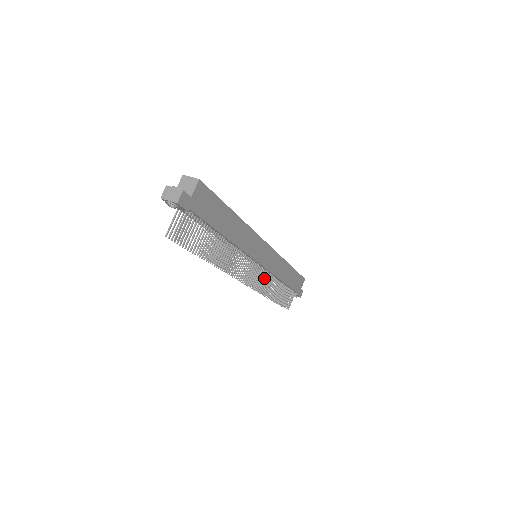
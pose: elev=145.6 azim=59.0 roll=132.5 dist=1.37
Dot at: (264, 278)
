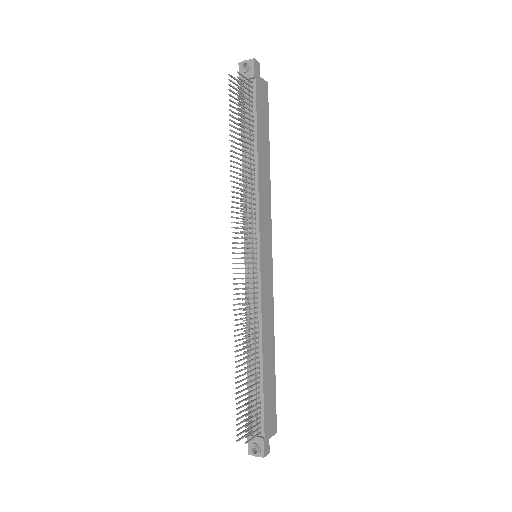
Dot at: (245, 317)
